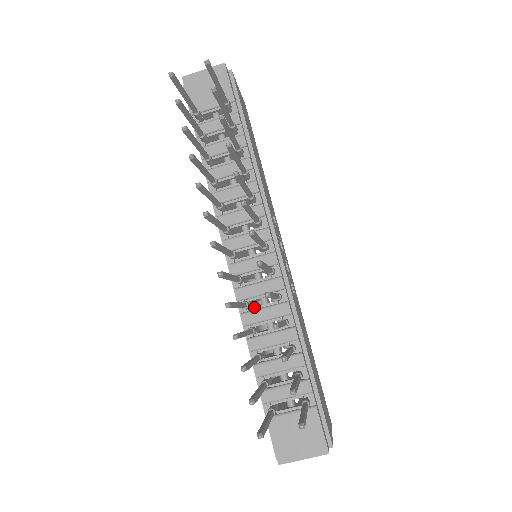
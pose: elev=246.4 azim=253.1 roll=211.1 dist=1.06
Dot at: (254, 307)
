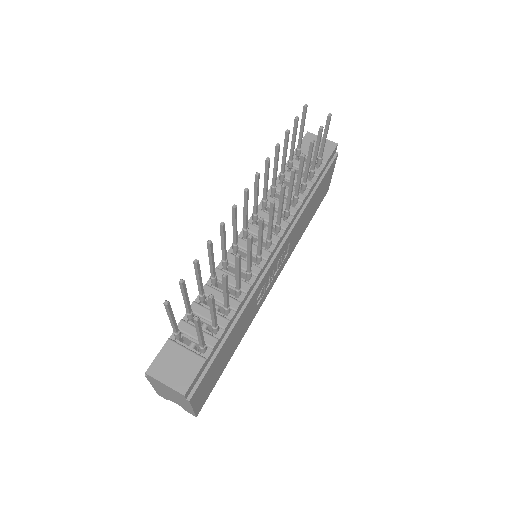
Dot at: (228, 271)
